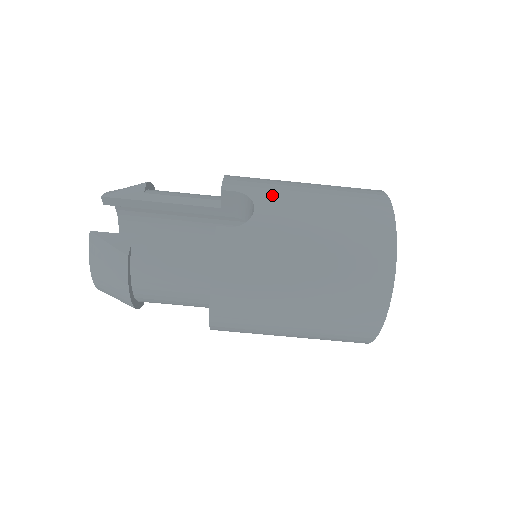
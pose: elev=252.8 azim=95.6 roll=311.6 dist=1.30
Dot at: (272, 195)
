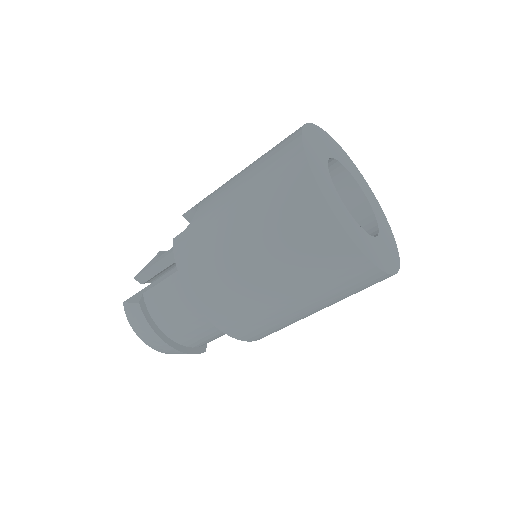
Dot at: (213, 192)
